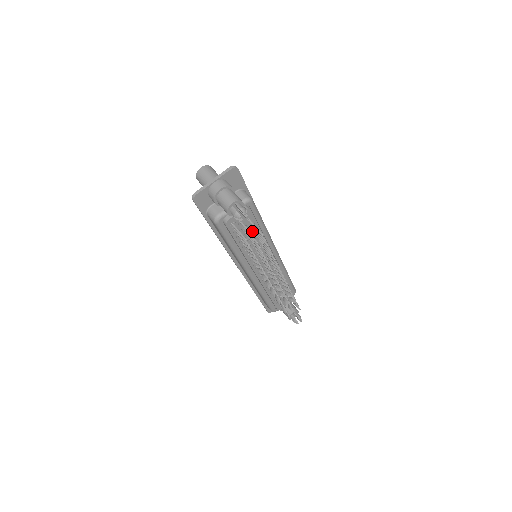
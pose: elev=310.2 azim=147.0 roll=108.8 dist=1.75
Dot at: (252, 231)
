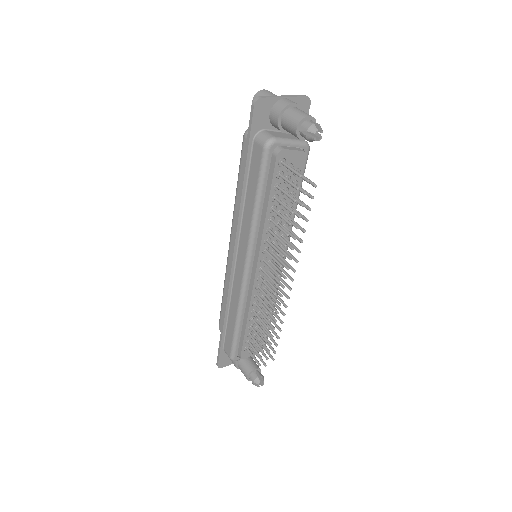
Dot at: occluded
